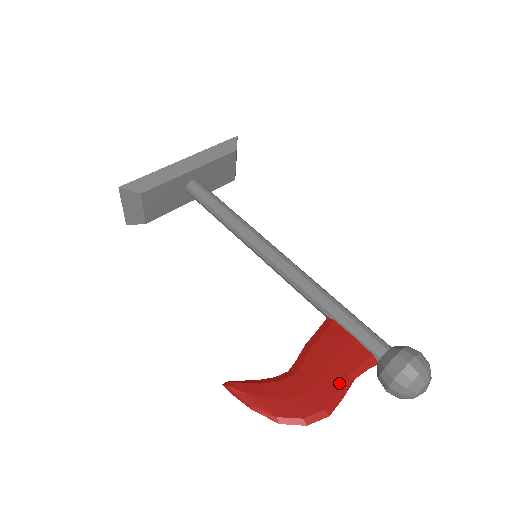
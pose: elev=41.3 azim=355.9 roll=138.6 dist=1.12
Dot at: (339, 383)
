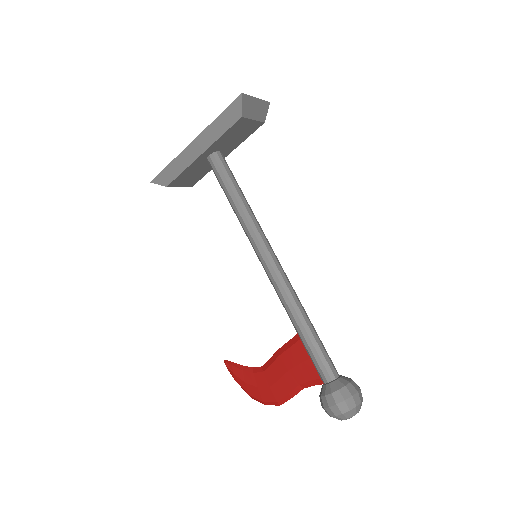
Dot at: (290, 389)
